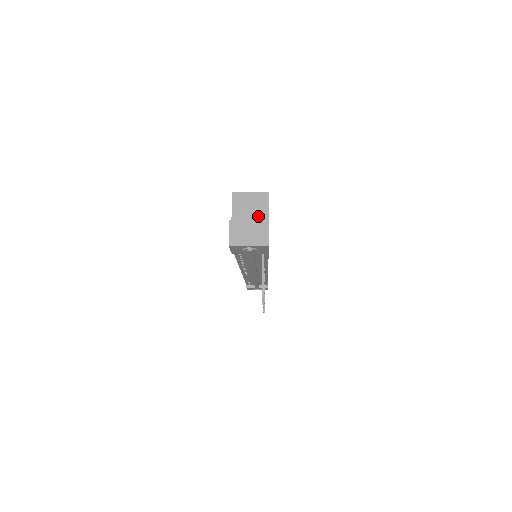
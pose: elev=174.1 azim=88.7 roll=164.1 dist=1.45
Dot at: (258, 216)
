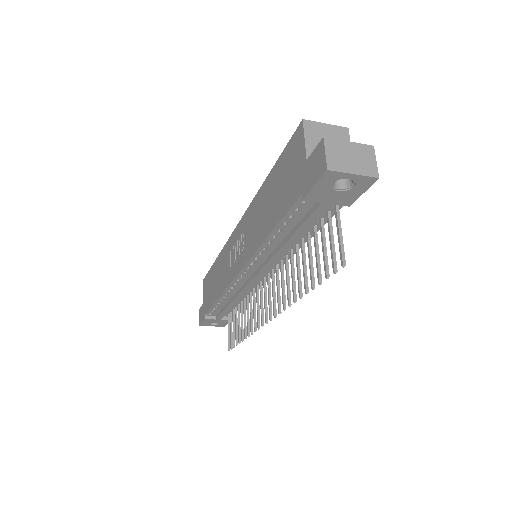
Dot at: occluded
